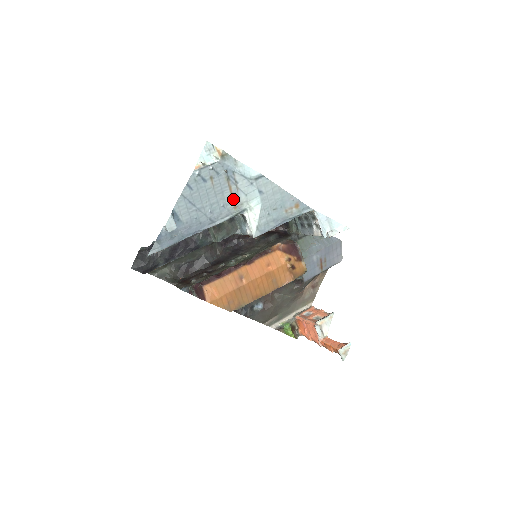
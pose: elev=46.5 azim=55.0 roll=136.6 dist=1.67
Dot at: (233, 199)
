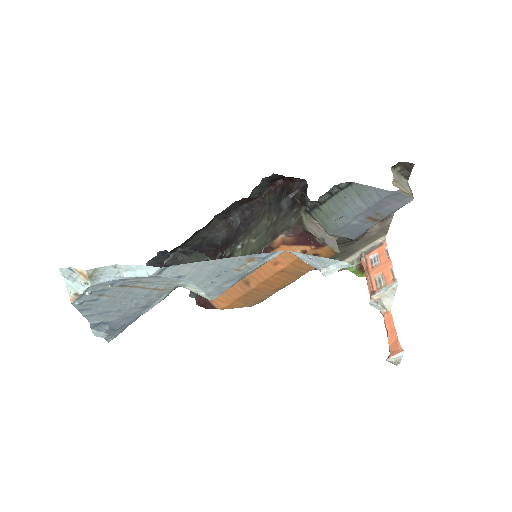
Dot at: (152, 288)
